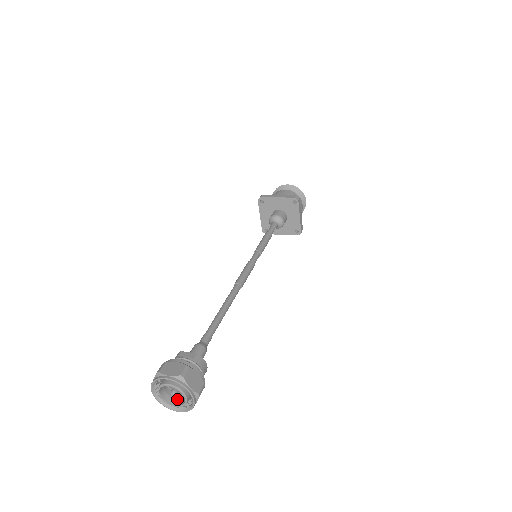
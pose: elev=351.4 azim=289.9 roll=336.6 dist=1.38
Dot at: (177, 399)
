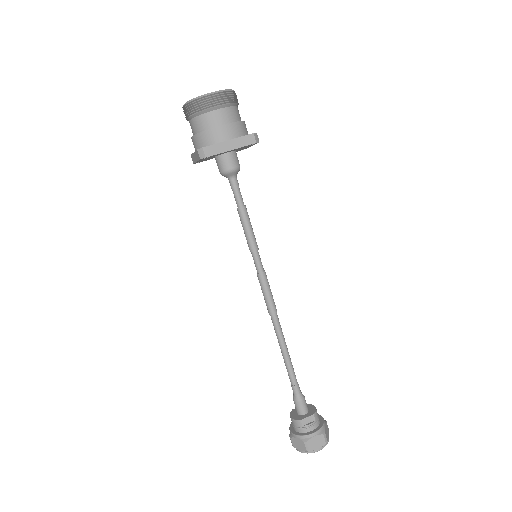
Dot at: occluded
